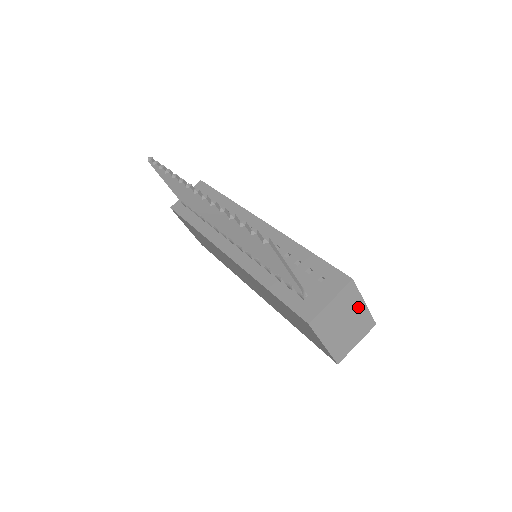
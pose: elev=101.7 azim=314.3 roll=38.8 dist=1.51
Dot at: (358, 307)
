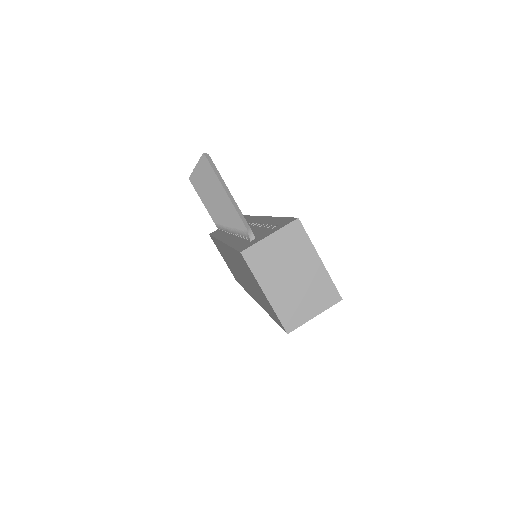
Dot at: (311, 261)
